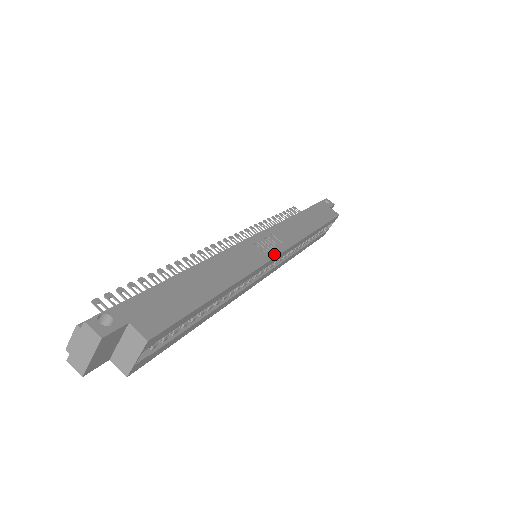
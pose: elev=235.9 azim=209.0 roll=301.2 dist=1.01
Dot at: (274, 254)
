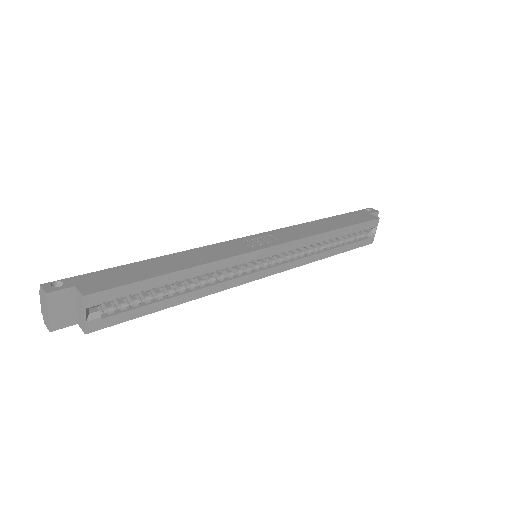
Dot at: (261, 247)
